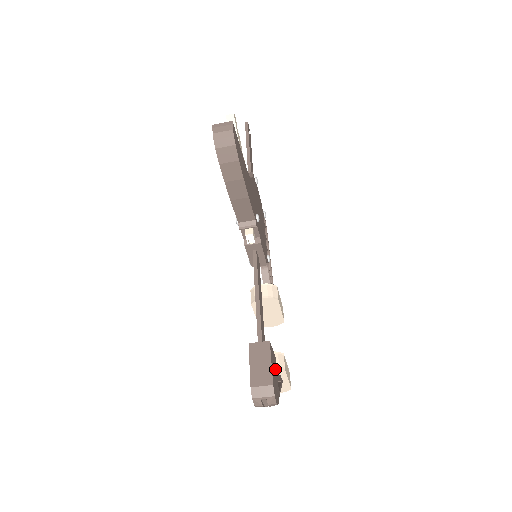
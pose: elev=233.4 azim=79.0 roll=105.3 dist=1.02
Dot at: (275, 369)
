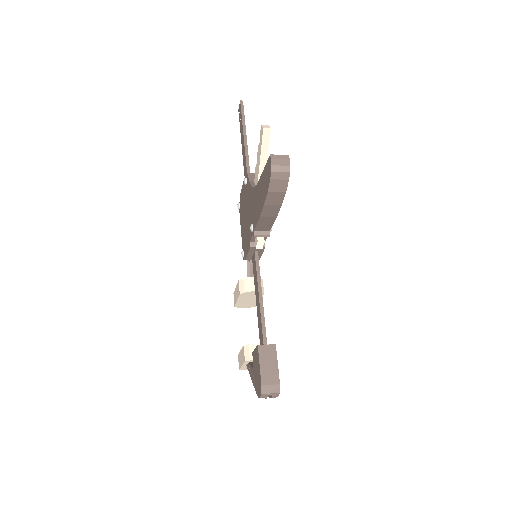
Dot at: occluded
